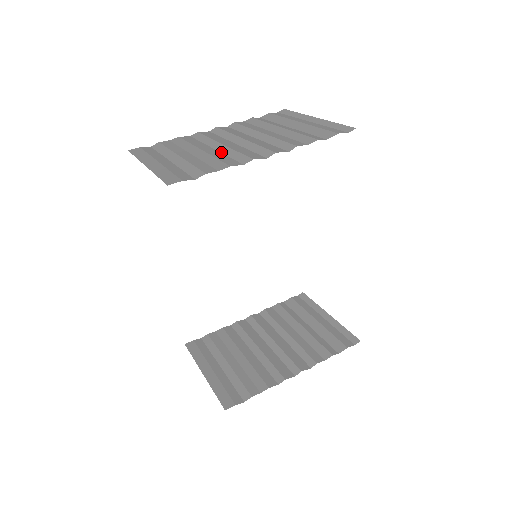
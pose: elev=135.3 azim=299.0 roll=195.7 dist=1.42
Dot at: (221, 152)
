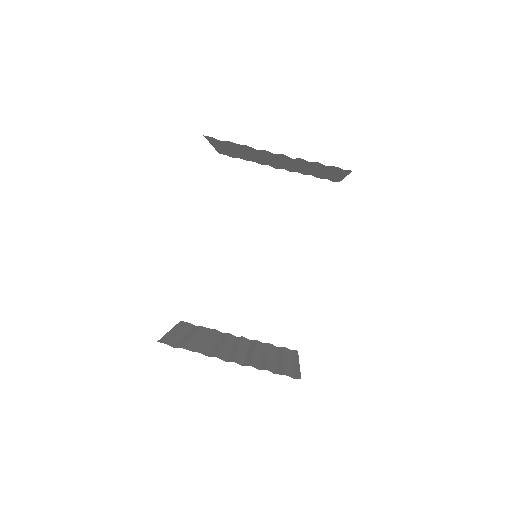
Dot at: (259, 155)
